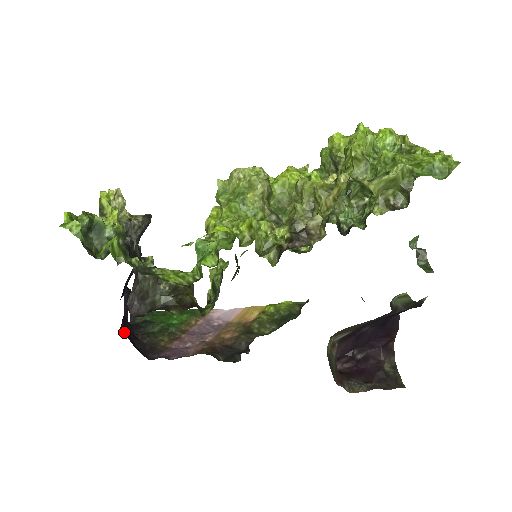
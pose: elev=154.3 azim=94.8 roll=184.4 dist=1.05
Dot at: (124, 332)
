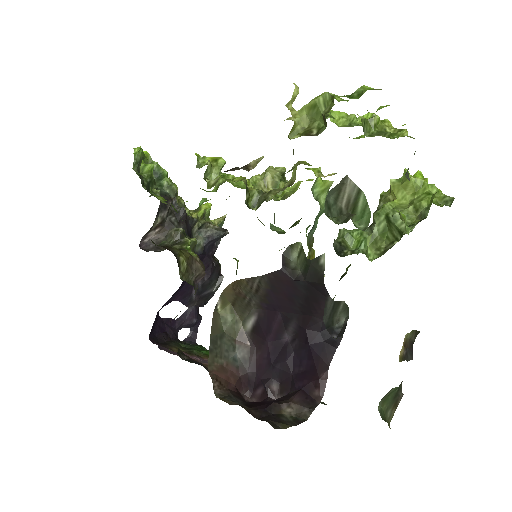
Dot at: (157, 315)
